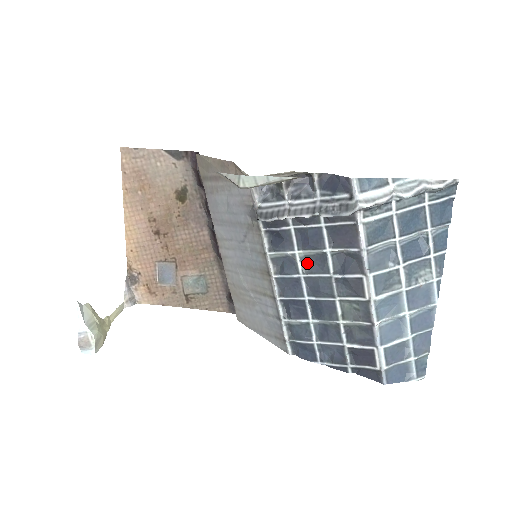
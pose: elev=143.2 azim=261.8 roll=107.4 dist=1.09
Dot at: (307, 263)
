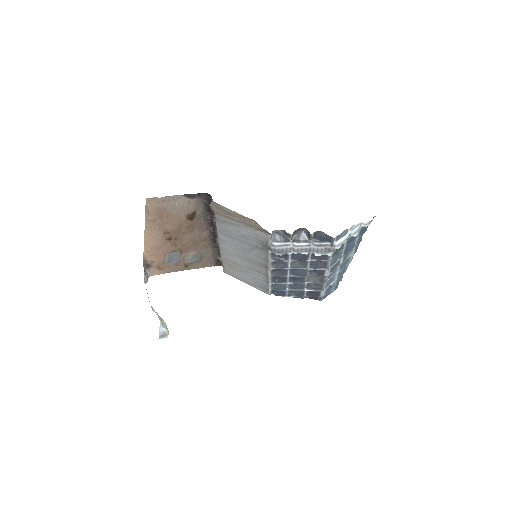
Dot at: (294, 263)
